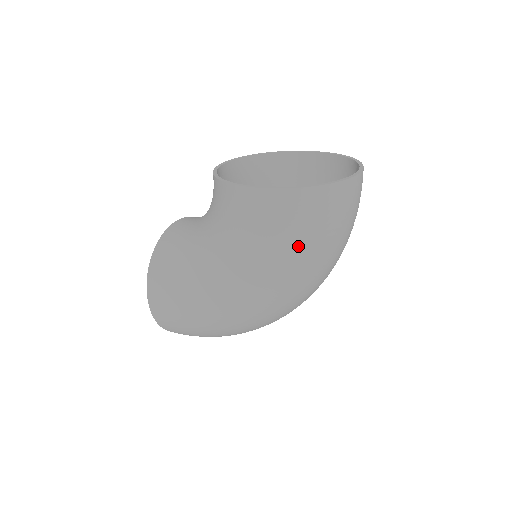
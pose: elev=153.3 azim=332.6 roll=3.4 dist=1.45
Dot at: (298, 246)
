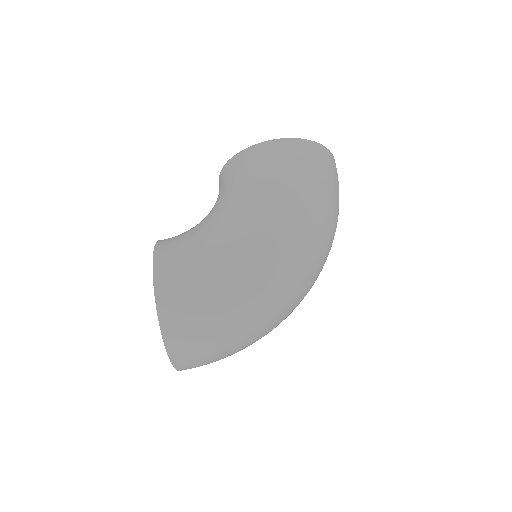
Dot at: (317, 184)
